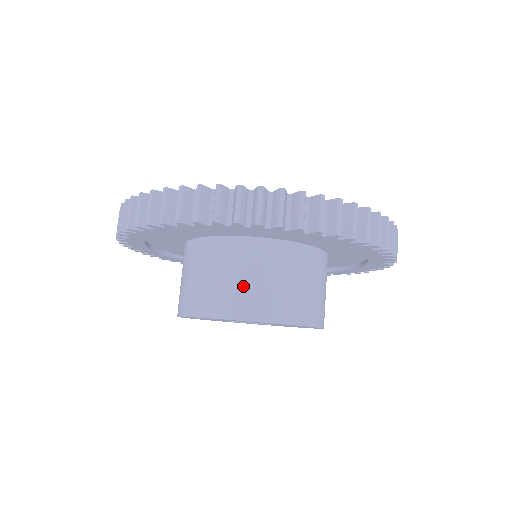
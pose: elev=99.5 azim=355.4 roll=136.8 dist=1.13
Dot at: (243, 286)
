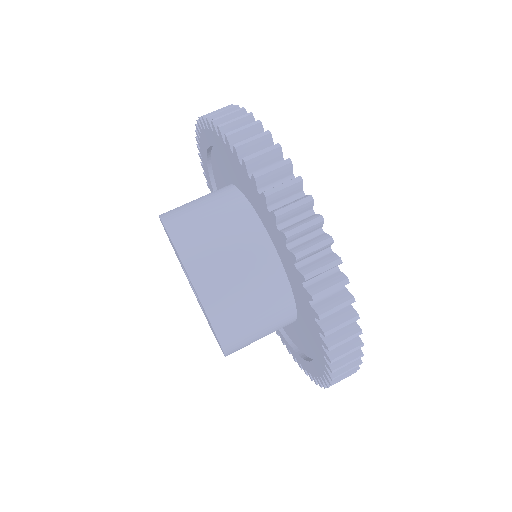
Dot at: (212, 240)
